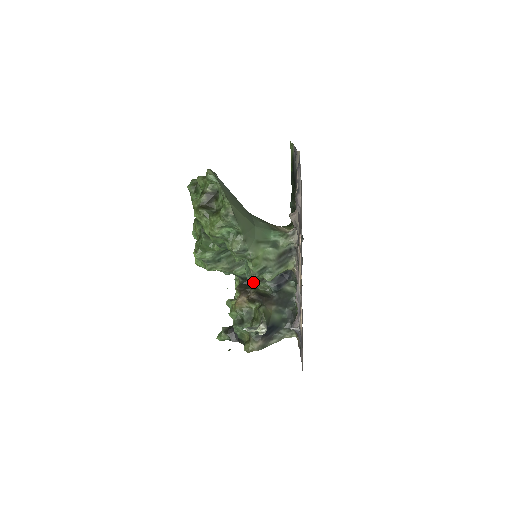
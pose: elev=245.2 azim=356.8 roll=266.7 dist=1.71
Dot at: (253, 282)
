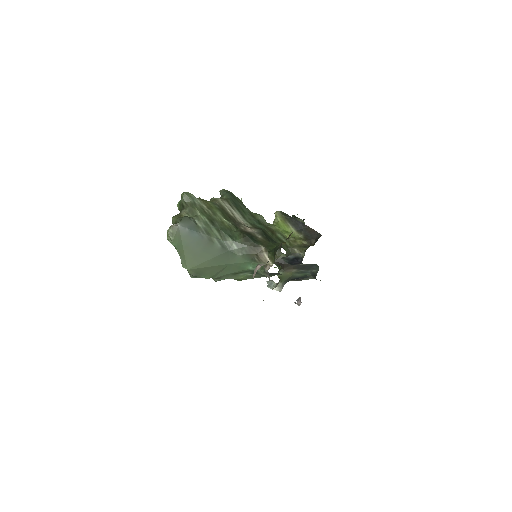
Dot at: occluded
